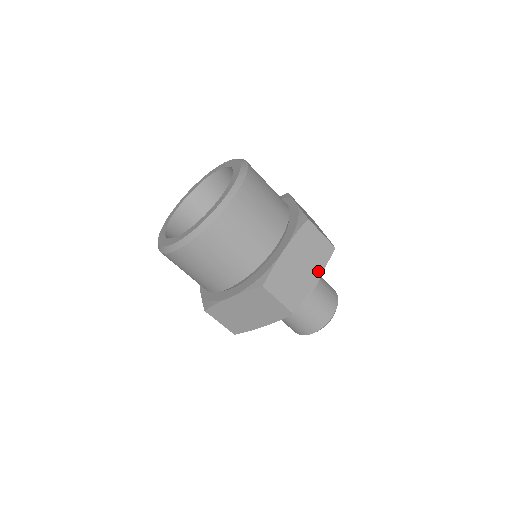
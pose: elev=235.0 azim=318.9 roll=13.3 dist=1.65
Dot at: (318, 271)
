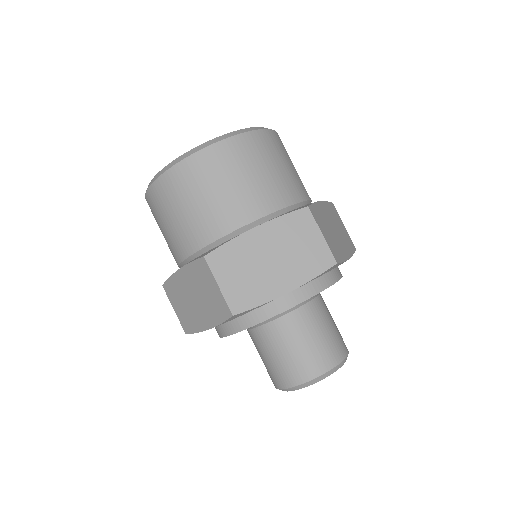
Dot at: (348, 251)
